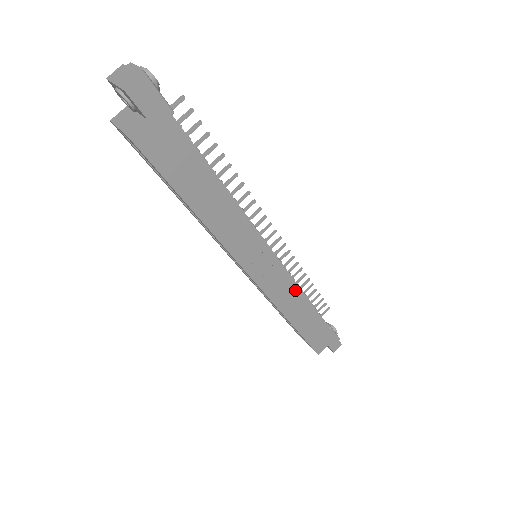
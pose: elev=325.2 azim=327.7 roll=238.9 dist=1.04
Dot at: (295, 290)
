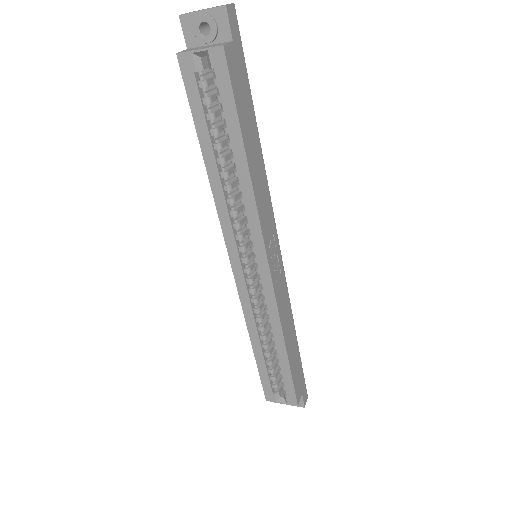
Dot at: (287, 300)
